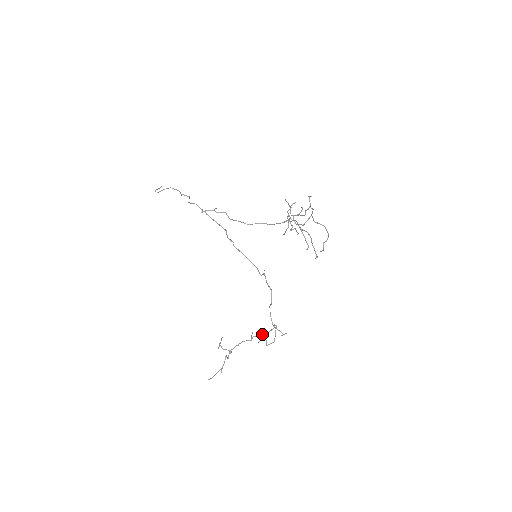
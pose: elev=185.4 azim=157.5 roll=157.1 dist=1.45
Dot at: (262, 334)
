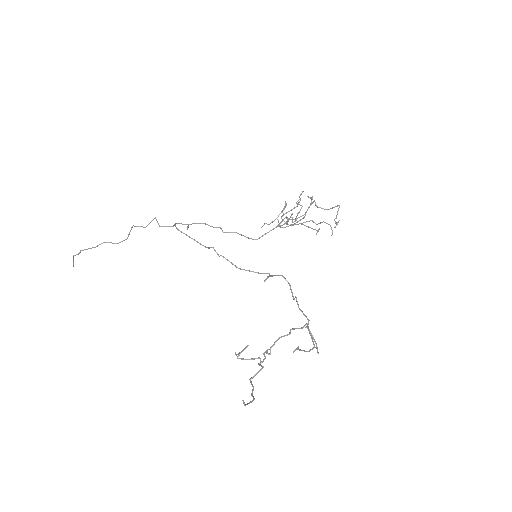
Dot at: occluded
